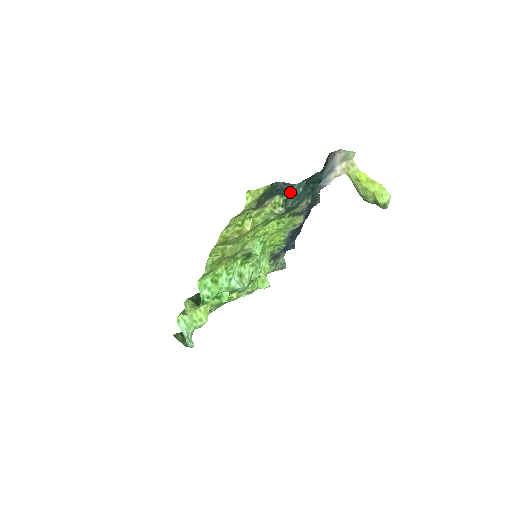
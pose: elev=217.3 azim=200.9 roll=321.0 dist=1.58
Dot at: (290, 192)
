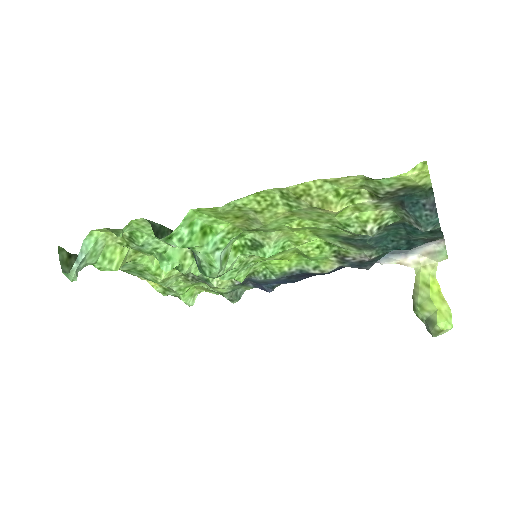
Dot at: (422, 219)
